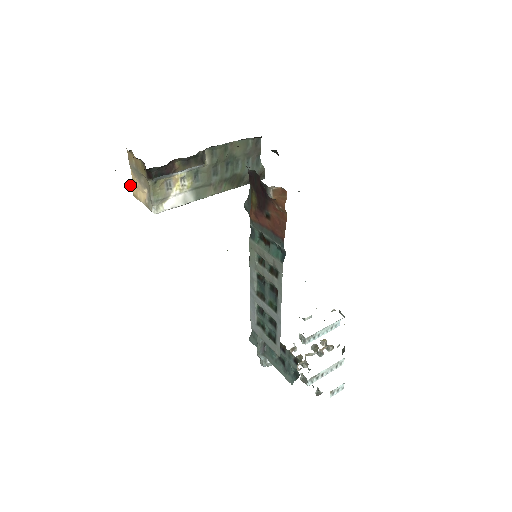
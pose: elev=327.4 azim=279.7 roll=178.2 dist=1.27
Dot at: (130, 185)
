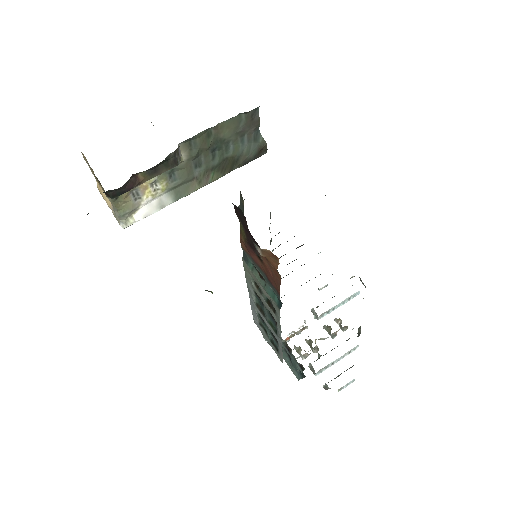
Dot at: occluded
